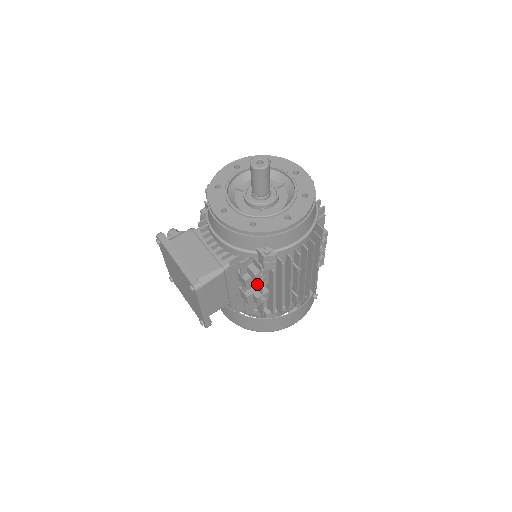
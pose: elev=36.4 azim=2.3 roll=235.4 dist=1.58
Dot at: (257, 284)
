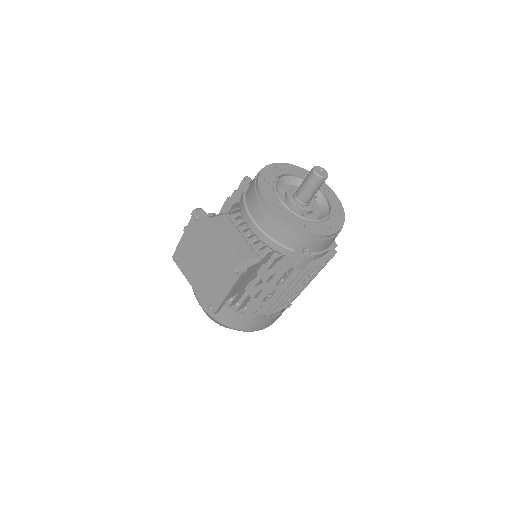
Dot at: (278, 281)
